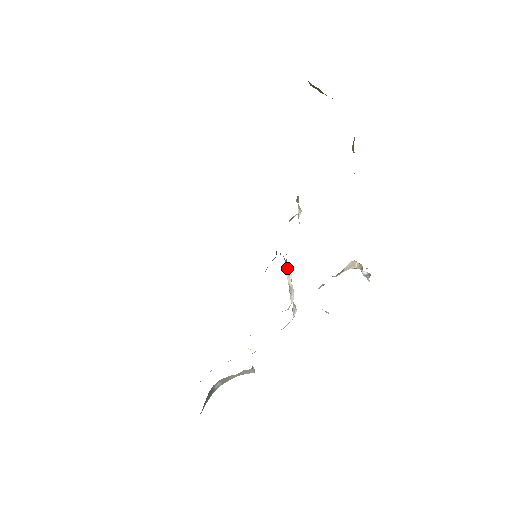
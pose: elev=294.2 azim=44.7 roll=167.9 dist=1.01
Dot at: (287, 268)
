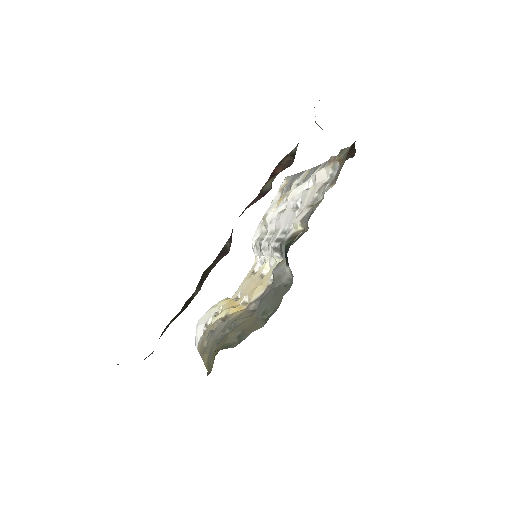
Dot at: (279, 255)
